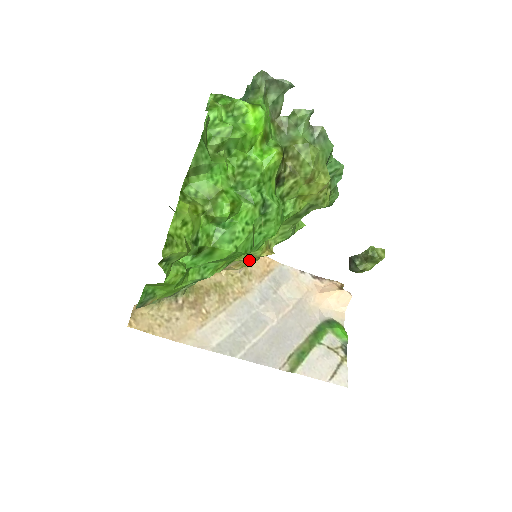
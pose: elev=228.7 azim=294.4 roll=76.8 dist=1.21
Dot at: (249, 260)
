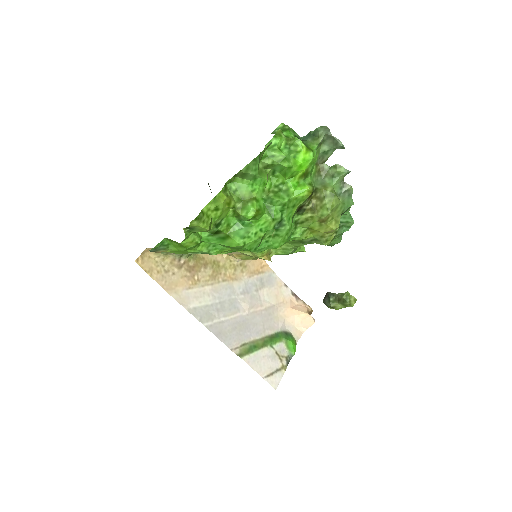
Dot at: (249, 256)
